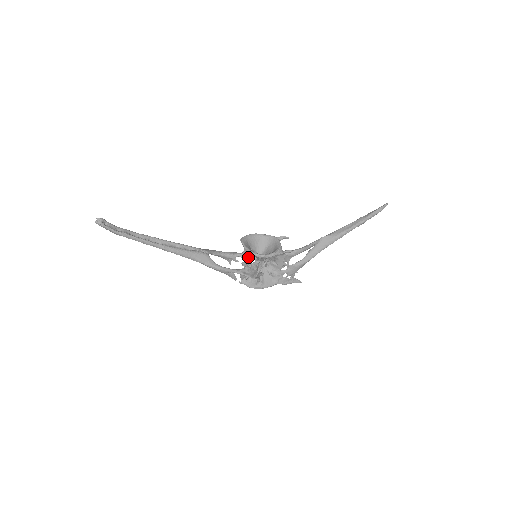
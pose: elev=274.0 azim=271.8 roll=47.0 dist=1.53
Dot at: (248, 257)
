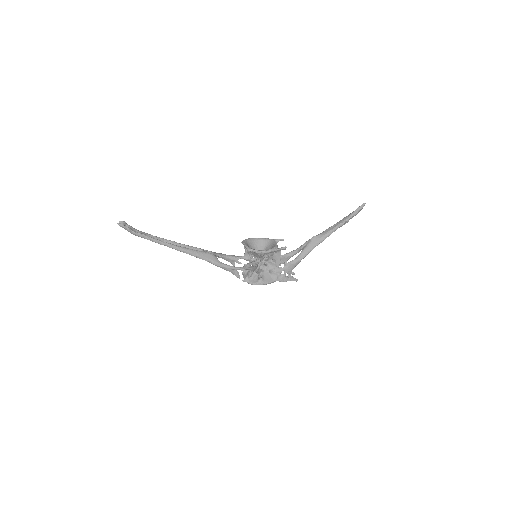
Dot at: (249, 258)
